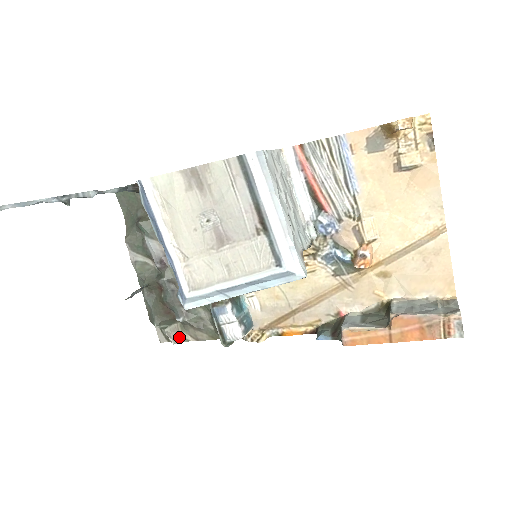
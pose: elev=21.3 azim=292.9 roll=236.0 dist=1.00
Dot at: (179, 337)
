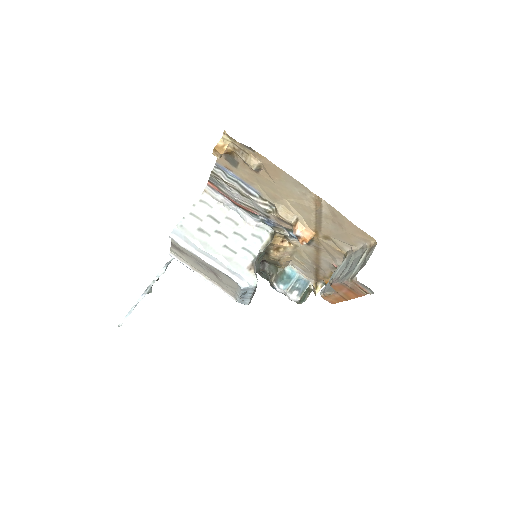
Dot at: occluded
